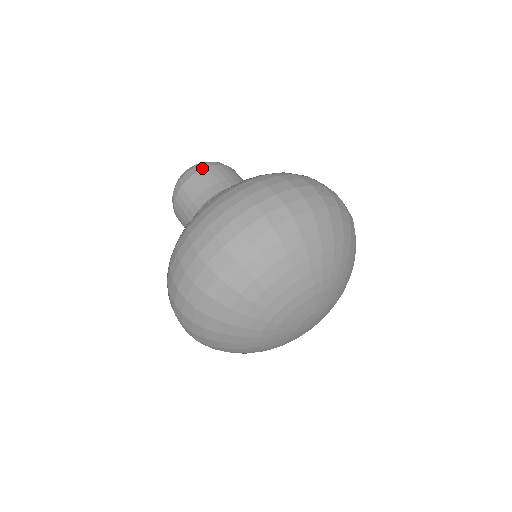
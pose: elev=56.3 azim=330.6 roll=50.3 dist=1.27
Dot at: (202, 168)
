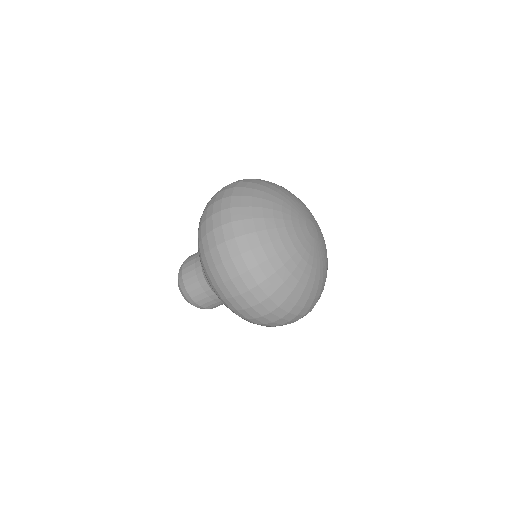
Dot at: (185, 260)
